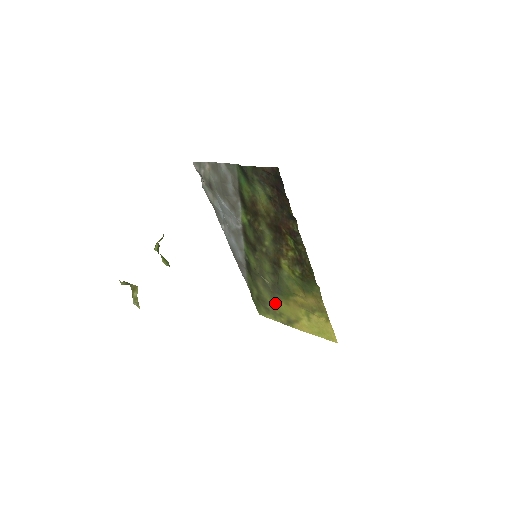
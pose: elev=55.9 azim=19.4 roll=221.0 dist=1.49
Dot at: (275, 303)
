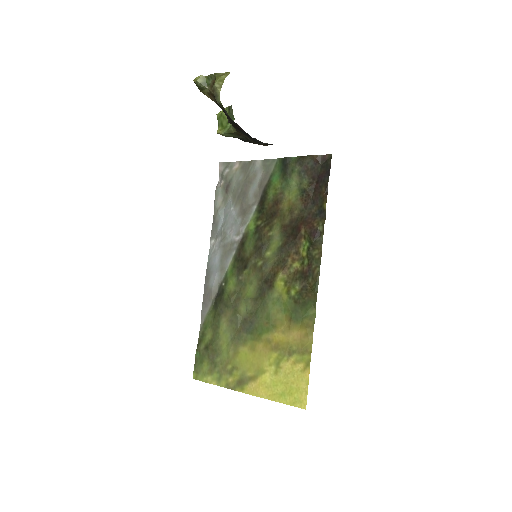
Dot at: (233, 350)
